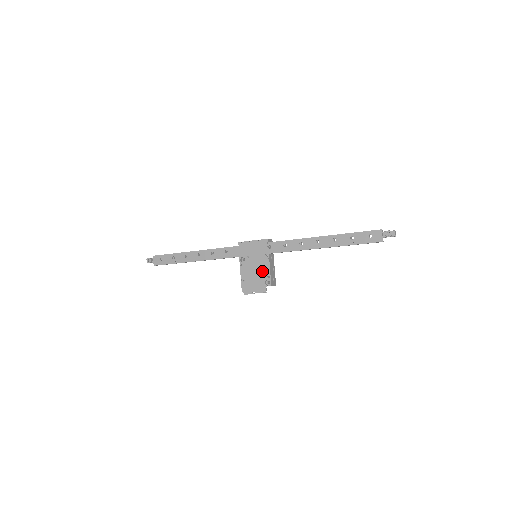
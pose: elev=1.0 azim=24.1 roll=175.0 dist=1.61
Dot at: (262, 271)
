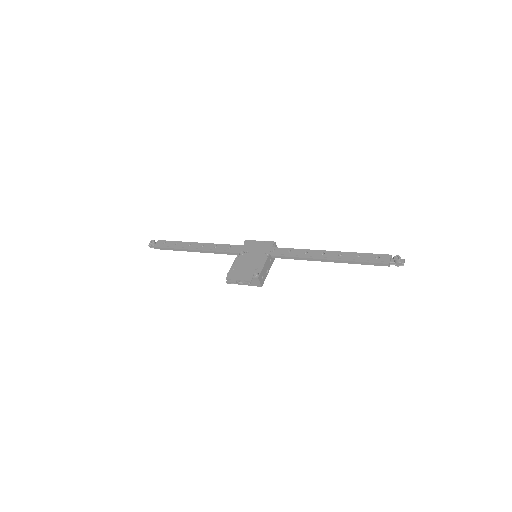
Dot at: (256, 264)
